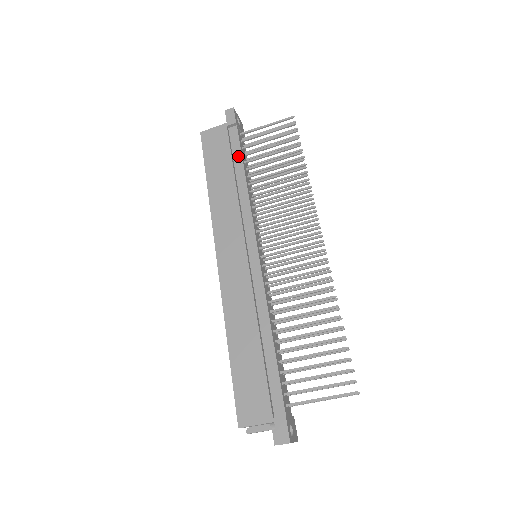
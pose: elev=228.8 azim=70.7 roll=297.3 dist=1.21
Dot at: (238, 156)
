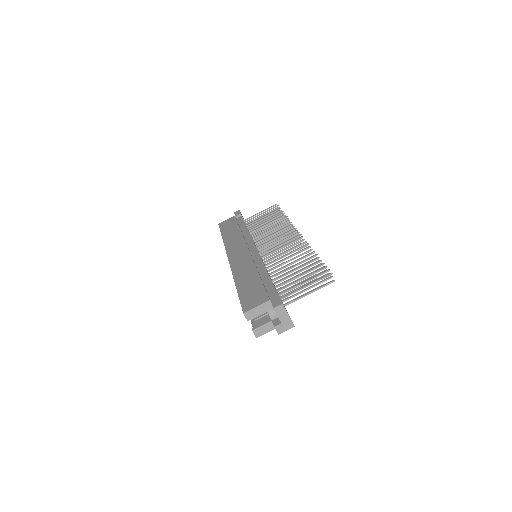
Dot at: (242, 224)
